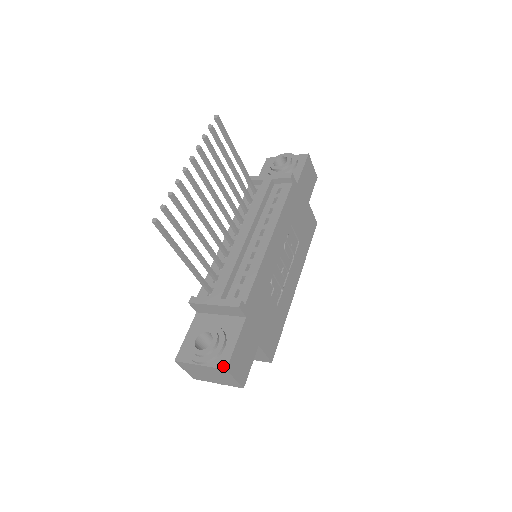
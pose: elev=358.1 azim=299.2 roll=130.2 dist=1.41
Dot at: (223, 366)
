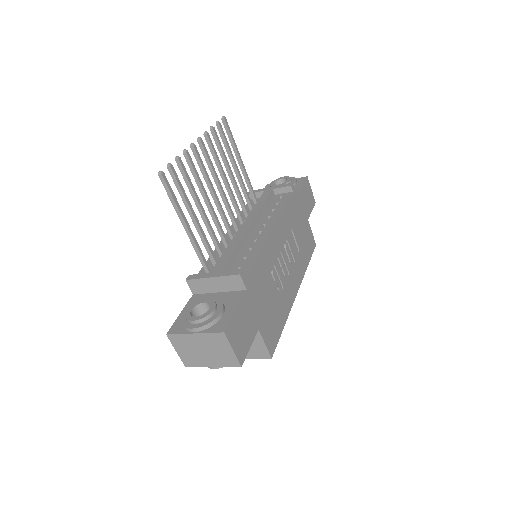
Dot at: (221, 330)
